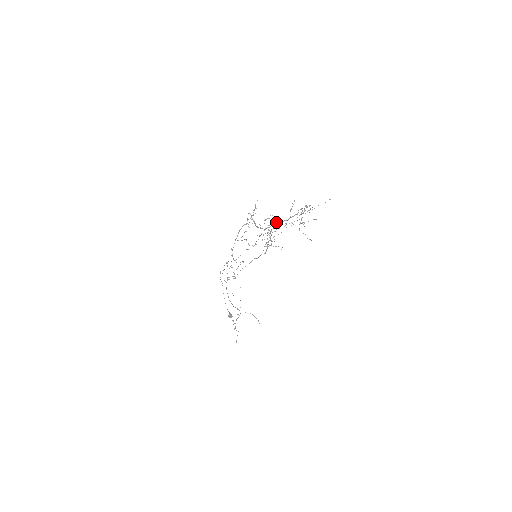
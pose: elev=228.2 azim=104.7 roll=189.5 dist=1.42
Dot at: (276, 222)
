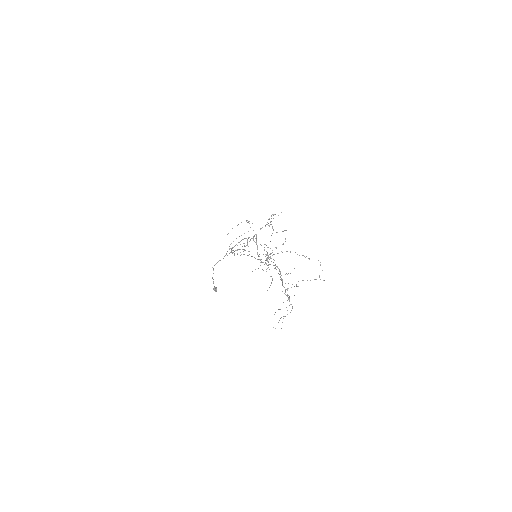
Dot at: occluded
